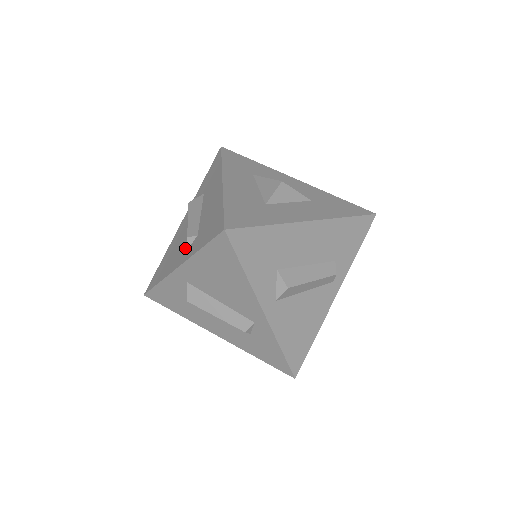
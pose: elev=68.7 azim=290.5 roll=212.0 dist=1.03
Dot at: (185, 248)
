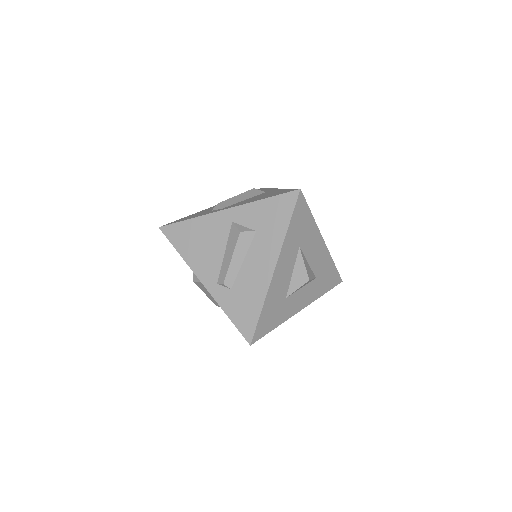
Dot at: (216, 276)
